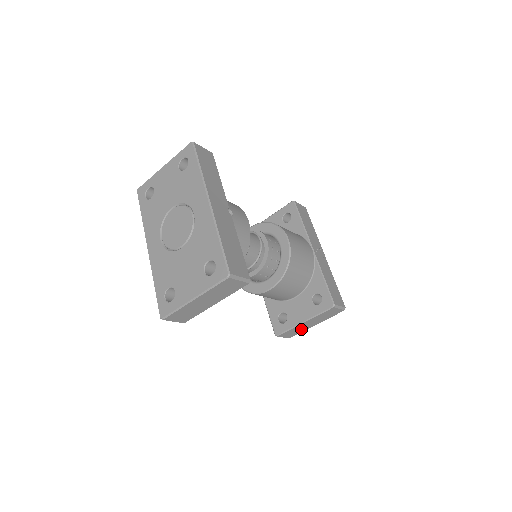
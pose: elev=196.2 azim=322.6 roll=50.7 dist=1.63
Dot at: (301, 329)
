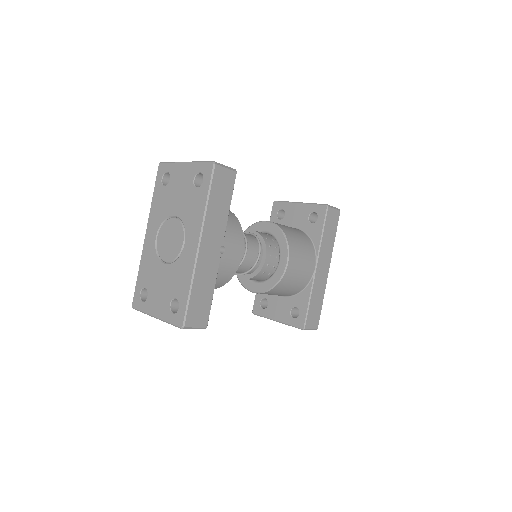
Dot at: occluded
